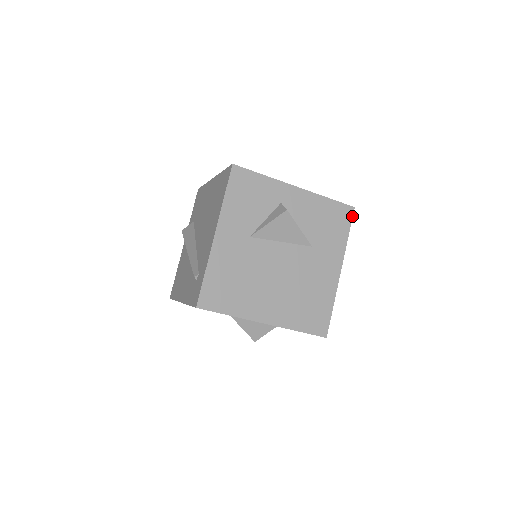
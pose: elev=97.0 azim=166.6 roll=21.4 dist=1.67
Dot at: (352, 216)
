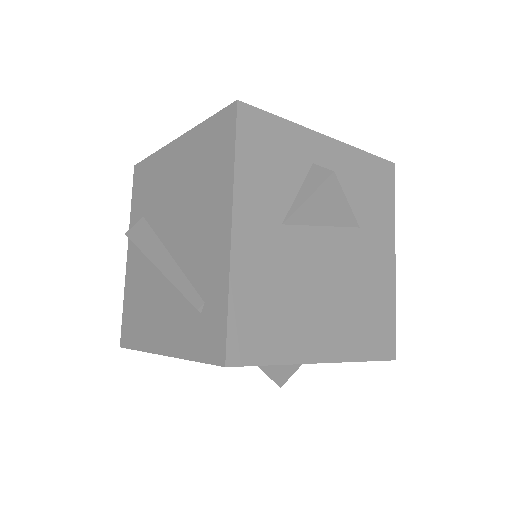
Dot at: (394, 176)
